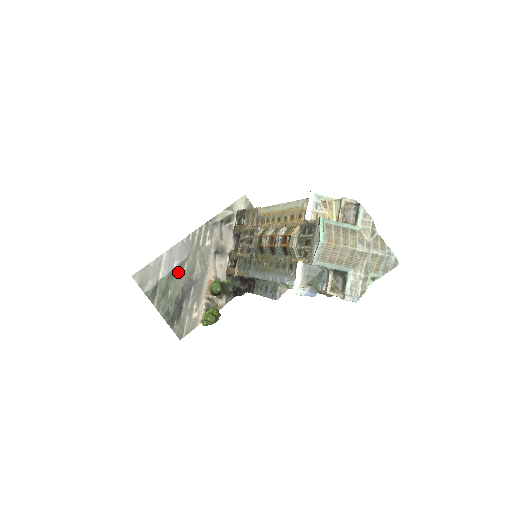
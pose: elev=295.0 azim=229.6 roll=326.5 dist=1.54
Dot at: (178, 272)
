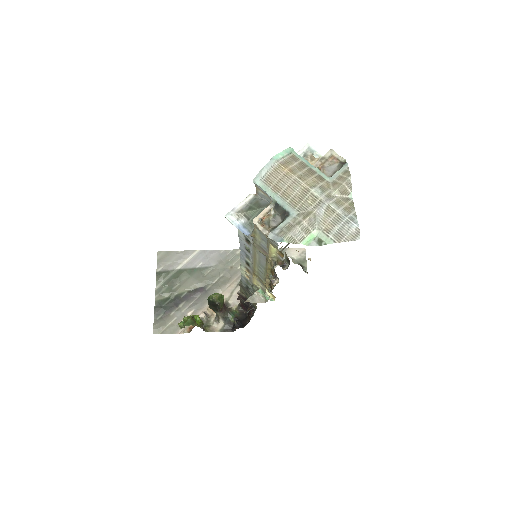
Dot at: (197, 273)
